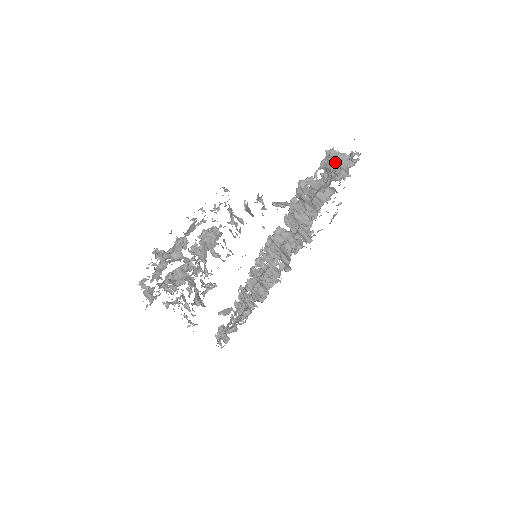
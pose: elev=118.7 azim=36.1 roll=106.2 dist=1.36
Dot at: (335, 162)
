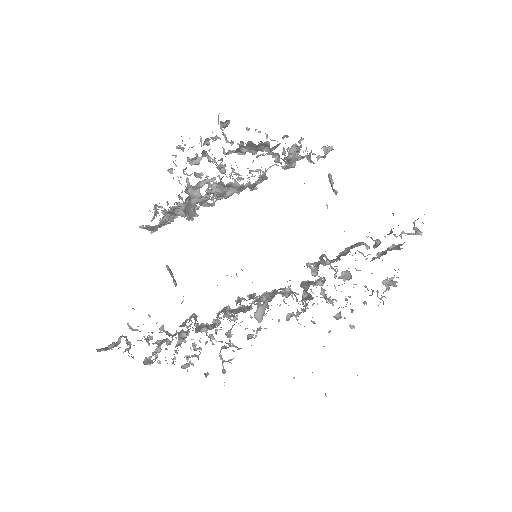
Dot at: (395, 248)
